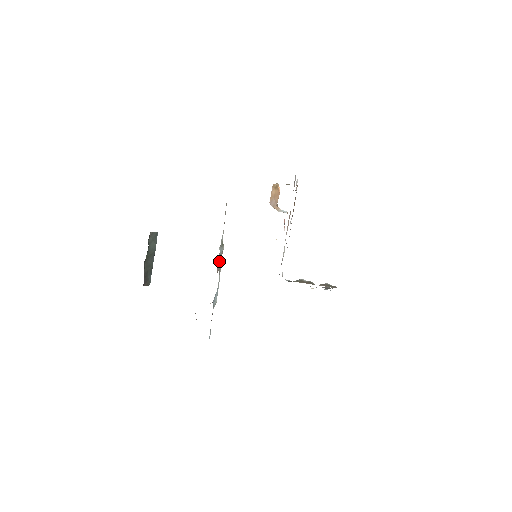
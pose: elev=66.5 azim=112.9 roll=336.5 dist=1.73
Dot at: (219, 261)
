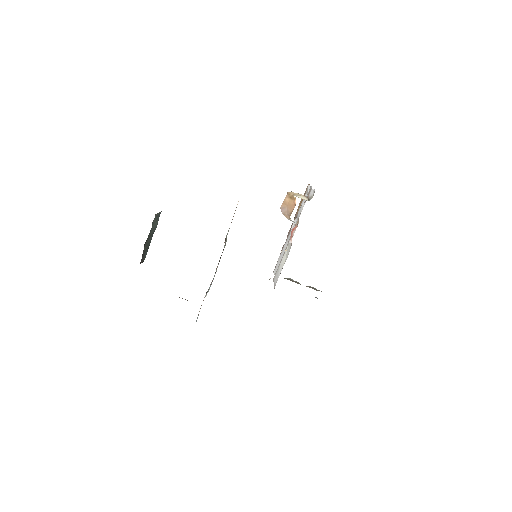
Dot at: occluded
